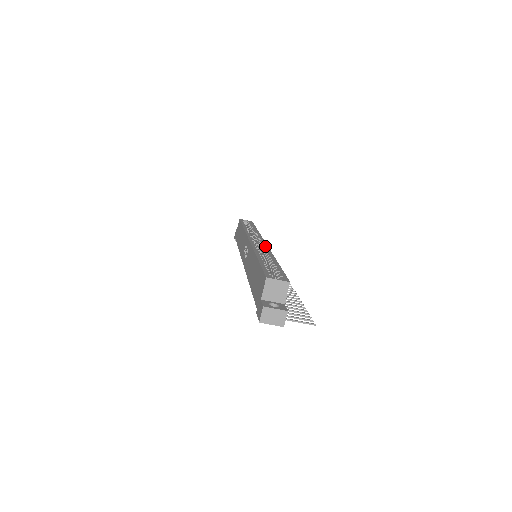
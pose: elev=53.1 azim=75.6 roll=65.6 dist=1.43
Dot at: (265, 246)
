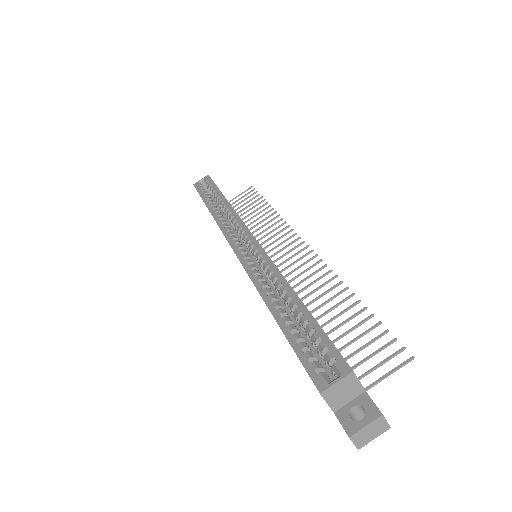
Dot at: (259, 252)
